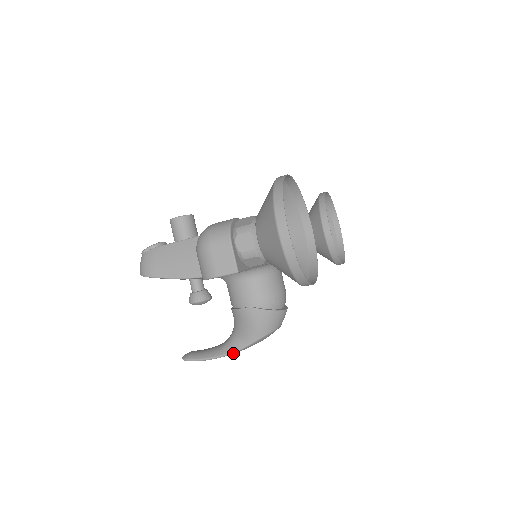
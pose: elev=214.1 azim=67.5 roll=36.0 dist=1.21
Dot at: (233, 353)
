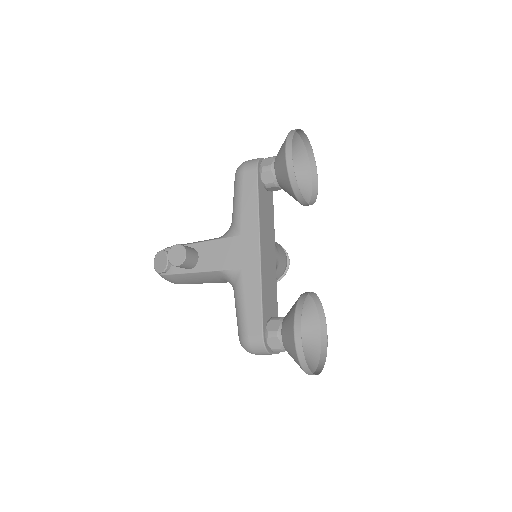
Dot at: occluded
